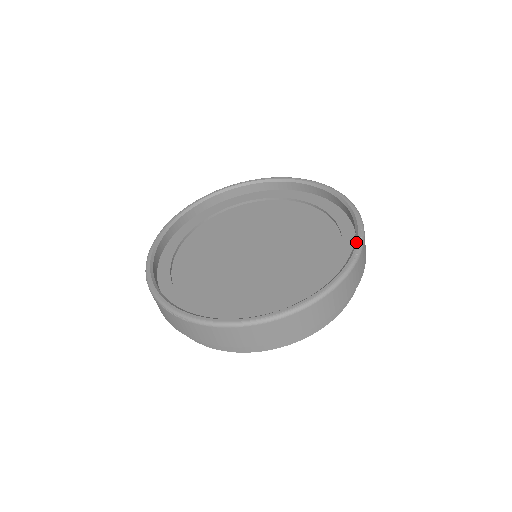
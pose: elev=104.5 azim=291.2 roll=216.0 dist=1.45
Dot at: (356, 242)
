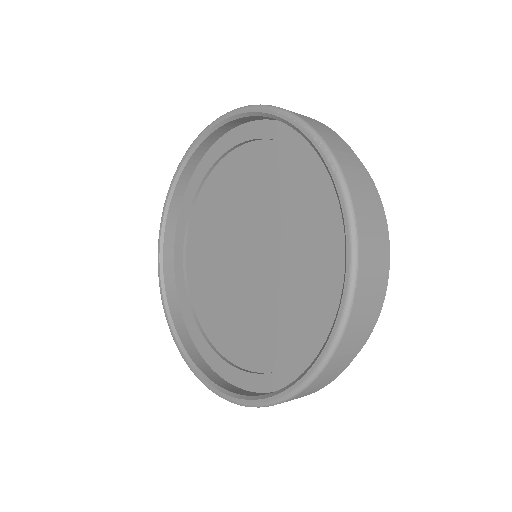
Dot at: (317, 151)
